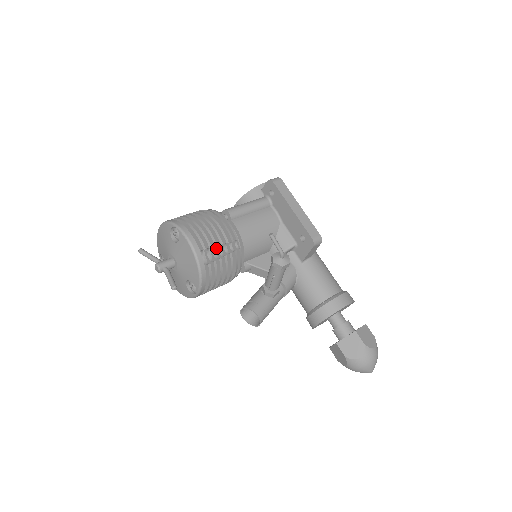
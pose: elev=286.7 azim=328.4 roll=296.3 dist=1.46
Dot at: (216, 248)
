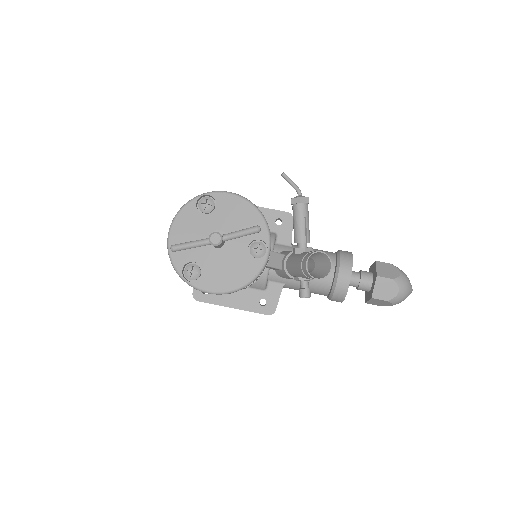
Dot at: occluded
